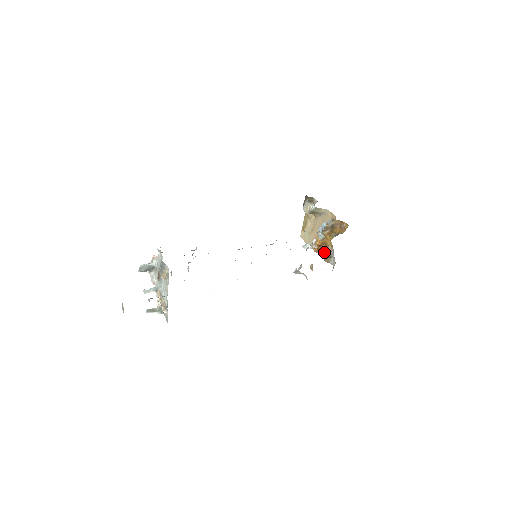
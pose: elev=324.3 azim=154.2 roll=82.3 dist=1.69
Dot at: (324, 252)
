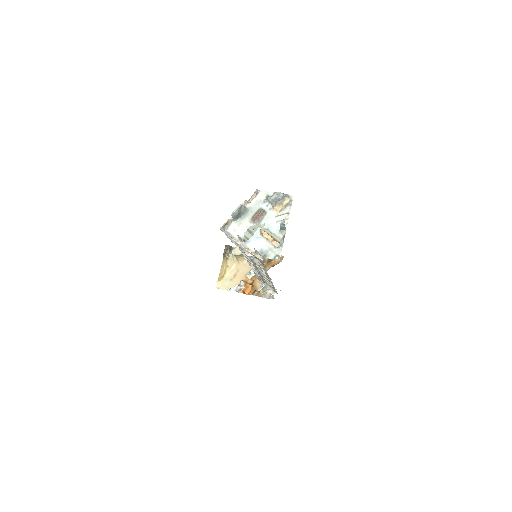
Dot at: (254, 289)
